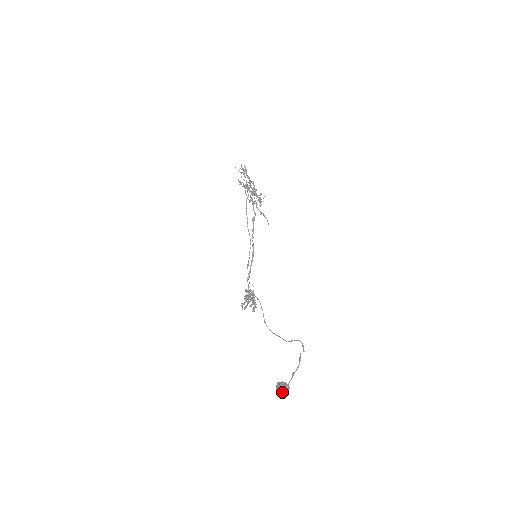
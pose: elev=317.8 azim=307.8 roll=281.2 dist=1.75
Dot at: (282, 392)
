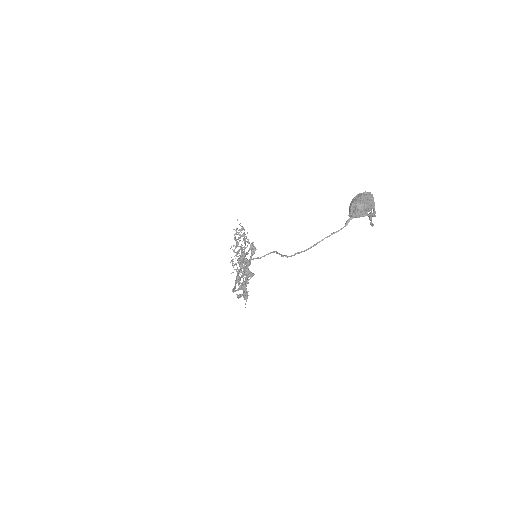
Dot at: (367, 196)
